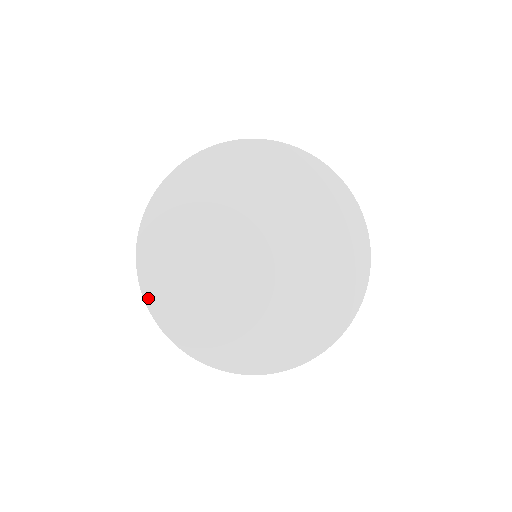
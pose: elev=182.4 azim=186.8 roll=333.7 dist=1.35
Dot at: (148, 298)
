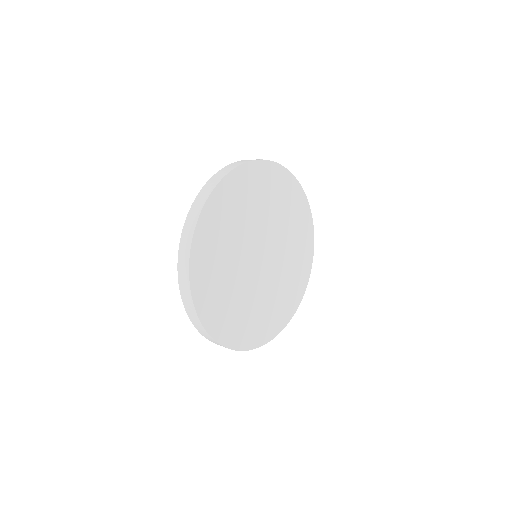
Dot at: (194, 290)
